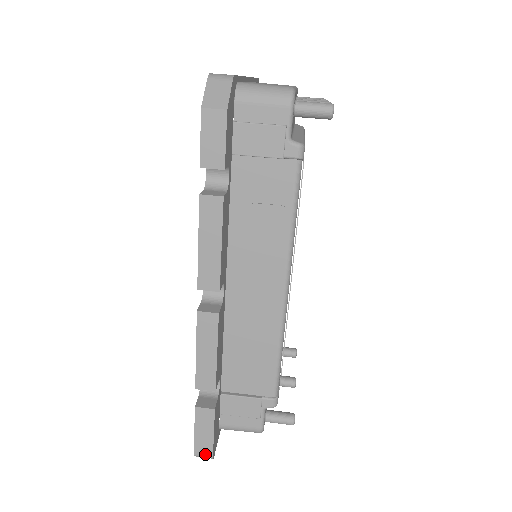
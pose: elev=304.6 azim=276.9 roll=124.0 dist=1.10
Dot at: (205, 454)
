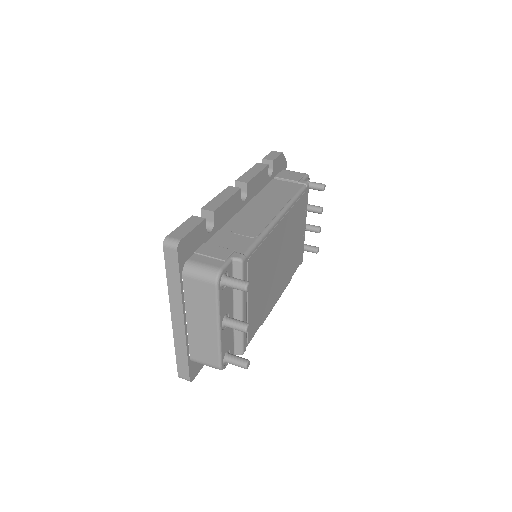
Dot at: (176, 238)
